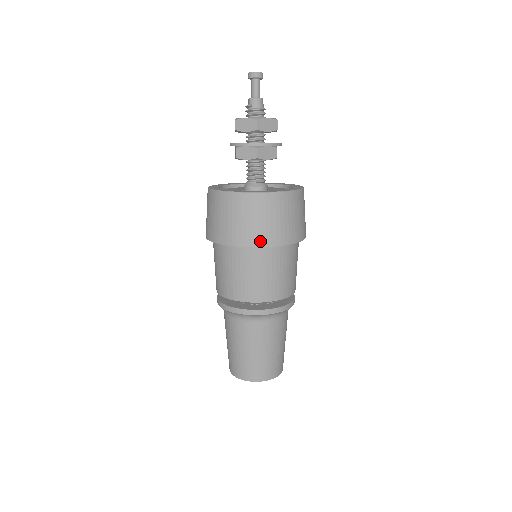
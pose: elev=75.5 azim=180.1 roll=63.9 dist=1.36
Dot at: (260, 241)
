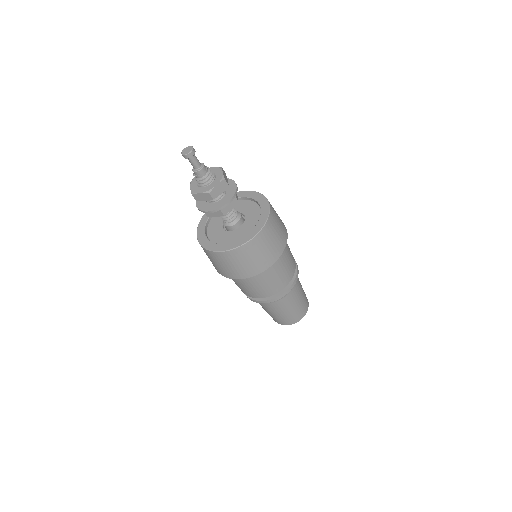
Dot at: (219, 271)
